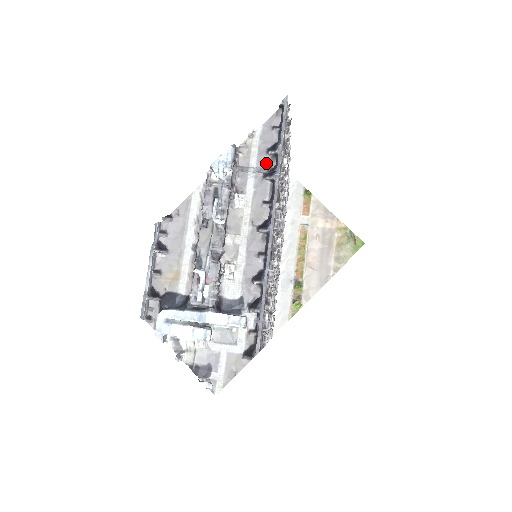
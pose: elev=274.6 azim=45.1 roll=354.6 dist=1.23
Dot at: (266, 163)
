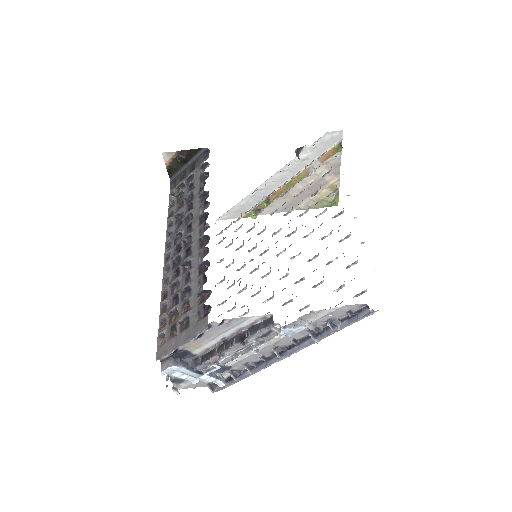
Dot at: (319, 325)
